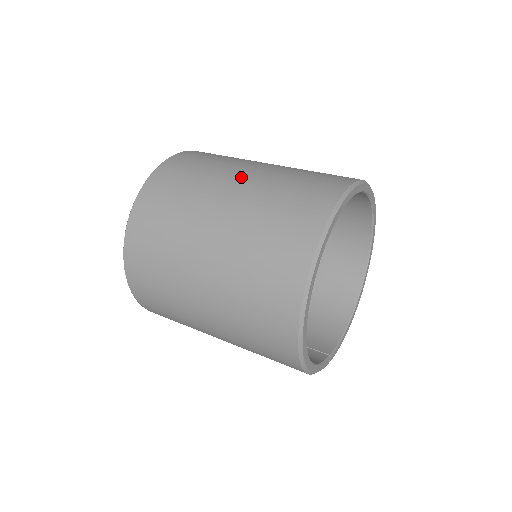
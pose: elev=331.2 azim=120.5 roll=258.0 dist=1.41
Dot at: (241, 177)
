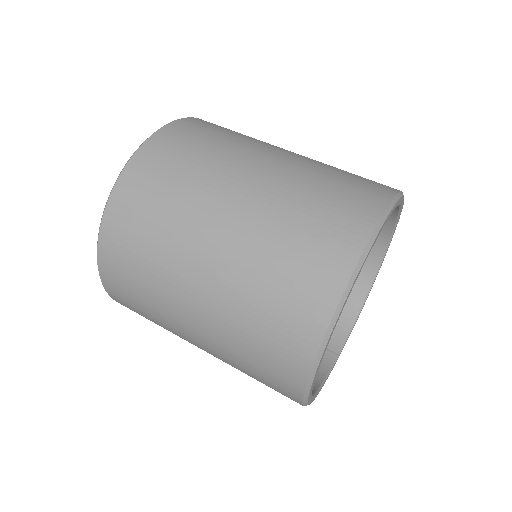
Dot at: (230, 206)
